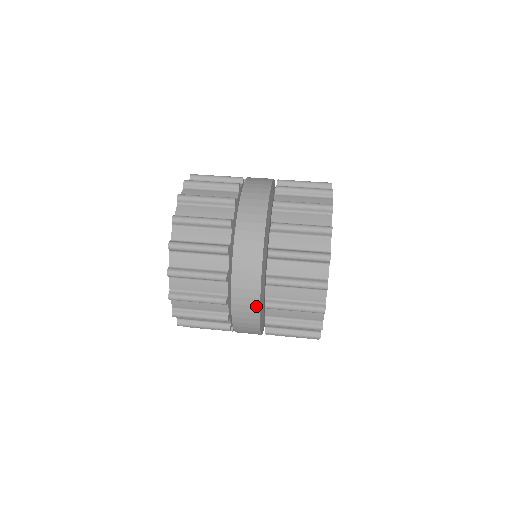
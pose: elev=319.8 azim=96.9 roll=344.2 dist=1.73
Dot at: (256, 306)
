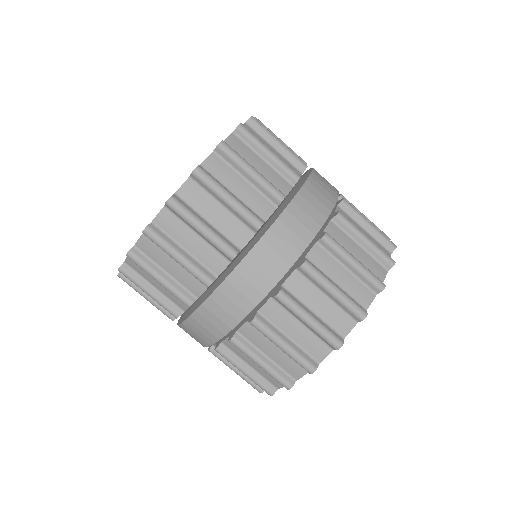
Dot at: occluded
